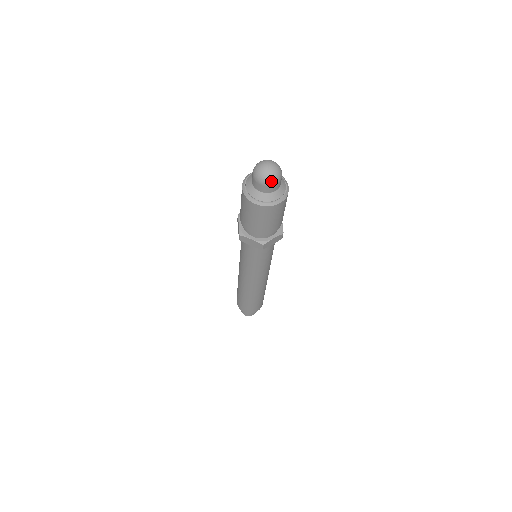
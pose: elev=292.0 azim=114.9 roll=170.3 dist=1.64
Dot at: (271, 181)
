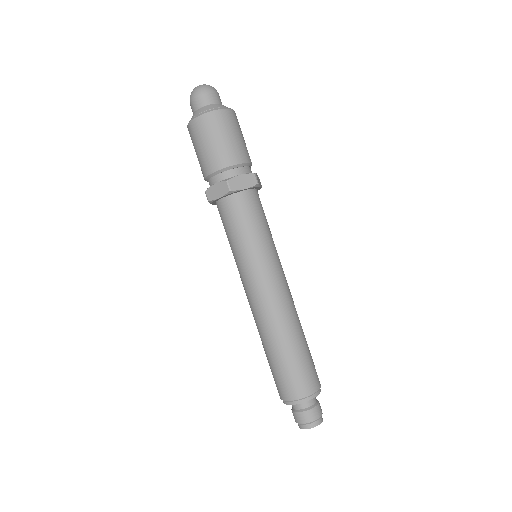
Dot at: (214, 89)
